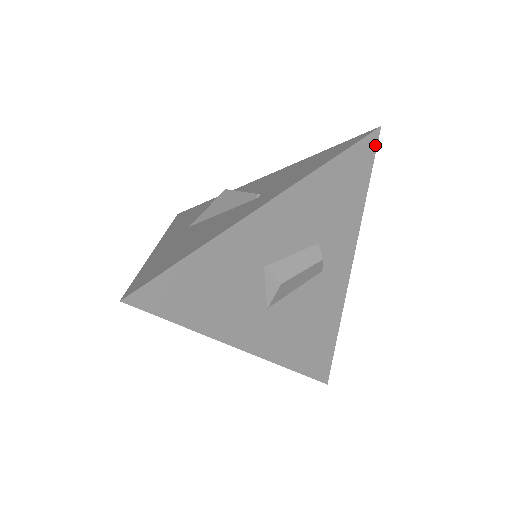
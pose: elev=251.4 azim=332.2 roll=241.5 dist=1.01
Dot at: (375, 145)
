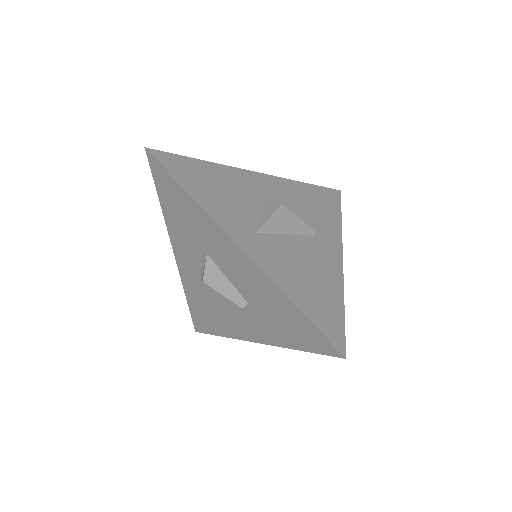
Dot at: occluded
